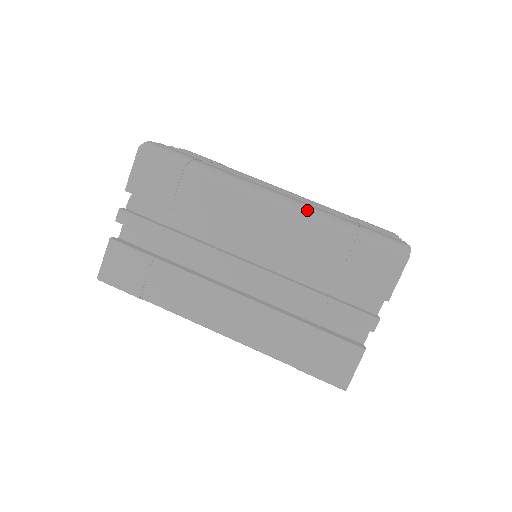
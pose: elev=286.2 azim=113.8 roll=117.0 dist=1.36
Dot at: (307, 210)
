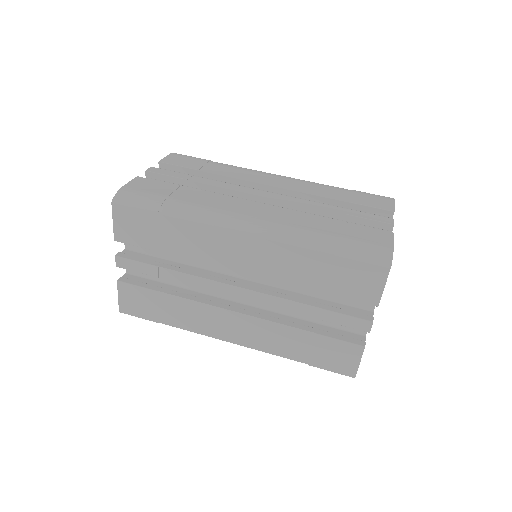
Dot at: (283, 234)
